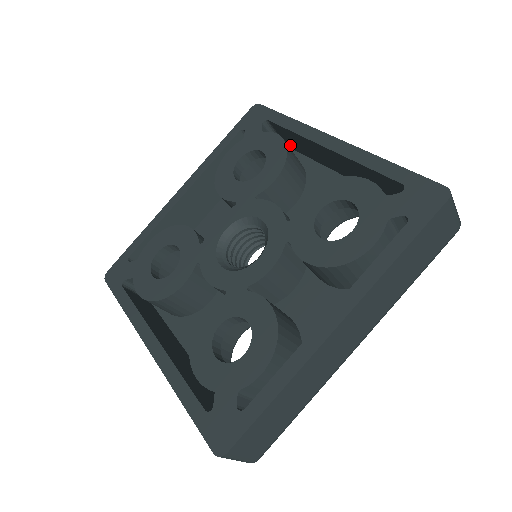
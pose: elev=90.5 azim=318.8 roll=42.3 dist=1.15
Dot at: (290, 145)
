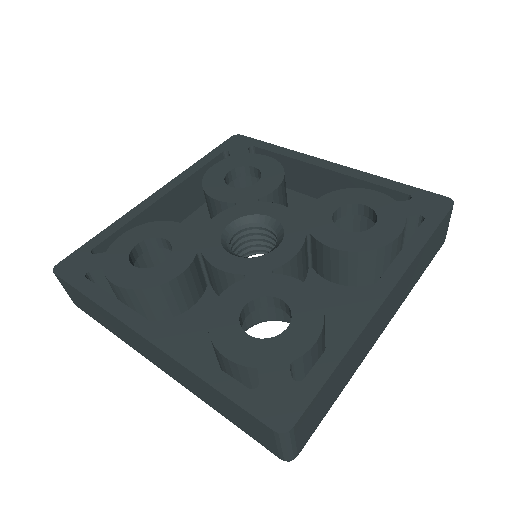
Dot at: occluded
